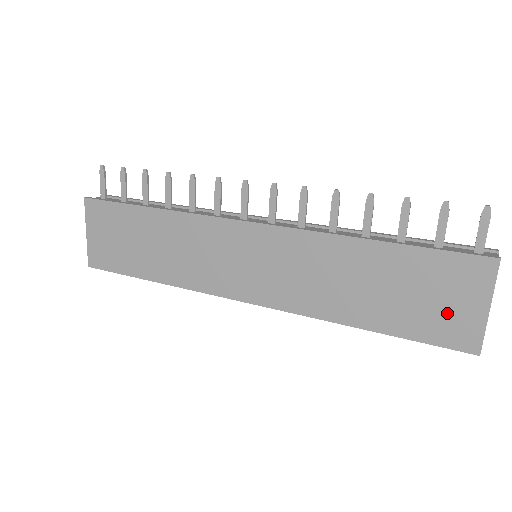
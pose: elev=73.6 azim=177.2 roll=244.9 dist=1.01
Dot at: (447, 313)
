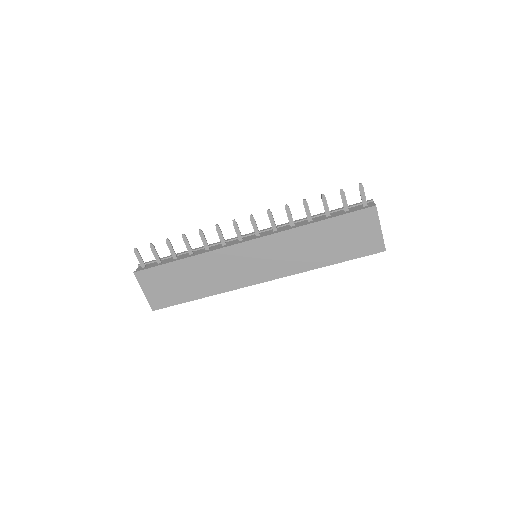
Dot at: (364, 239)
